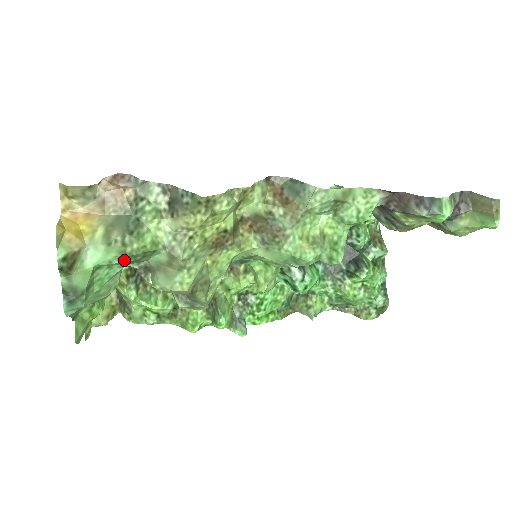
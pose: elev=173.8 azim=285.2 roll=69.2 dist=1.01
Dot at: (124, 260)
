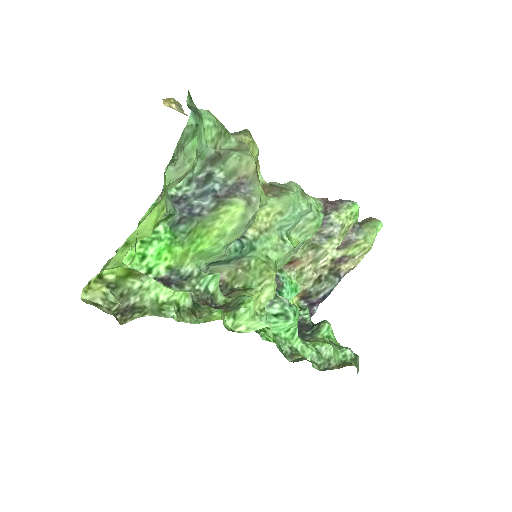
Dot at: (216, 126)
